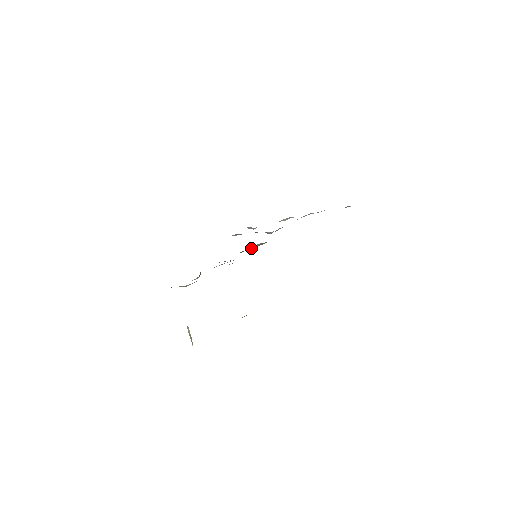
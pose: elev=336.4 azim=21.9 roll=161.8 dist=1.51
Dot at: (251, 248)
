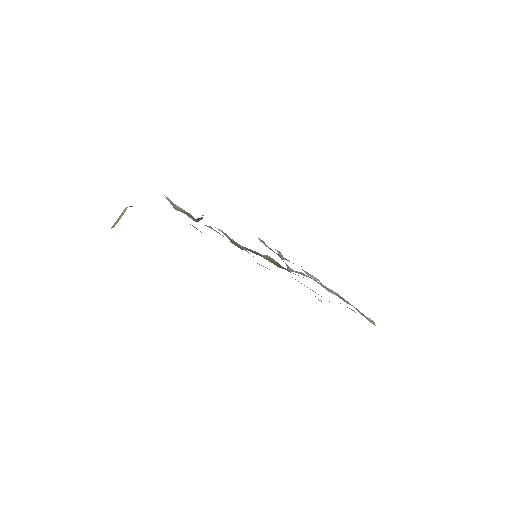
Dot at: (261, 254)
